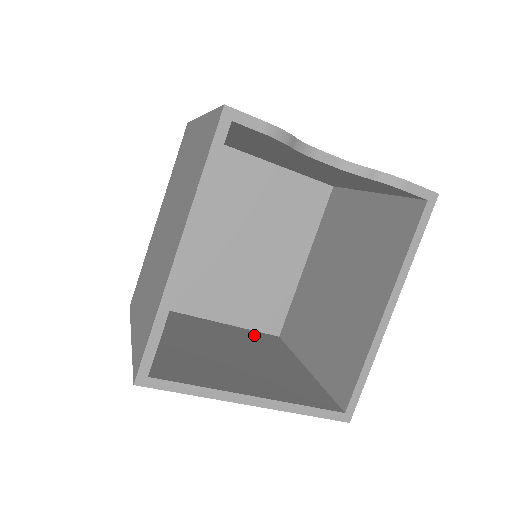
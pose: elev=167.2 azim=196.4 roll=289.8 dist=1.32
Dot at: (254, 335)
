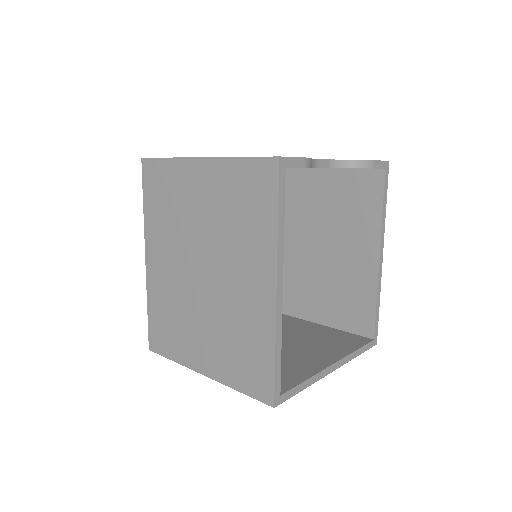
Dot at: occluded
